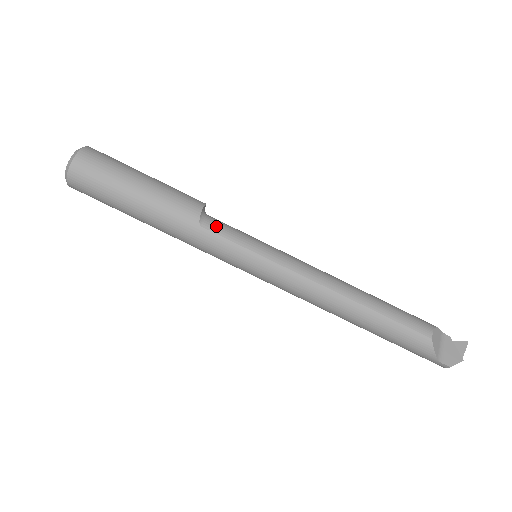
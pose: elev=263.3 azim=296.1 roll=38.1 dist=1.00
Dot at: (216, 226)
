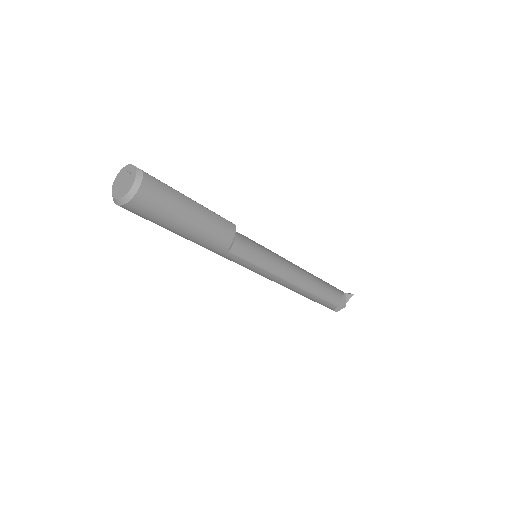
Dot at: (240, 250)
